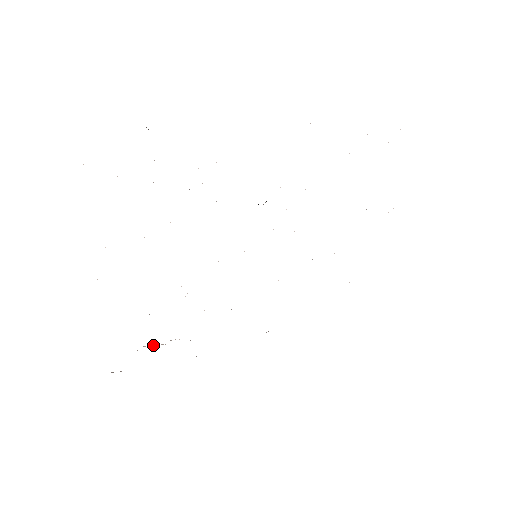
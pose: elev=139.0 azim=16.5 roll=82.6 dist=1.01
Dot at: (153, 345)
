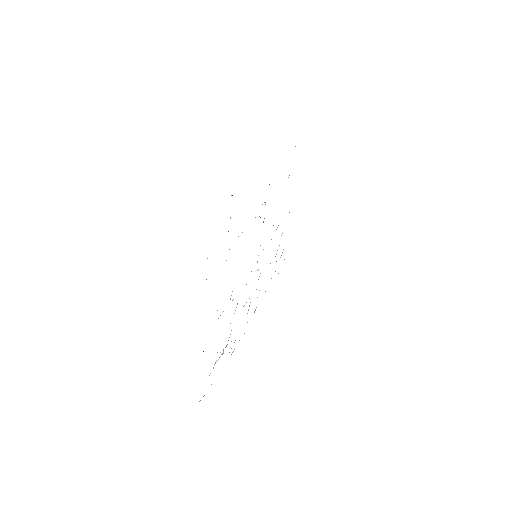
Dot at: occluded
